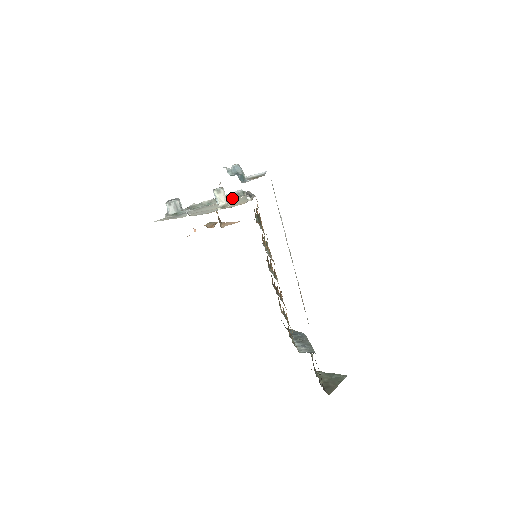
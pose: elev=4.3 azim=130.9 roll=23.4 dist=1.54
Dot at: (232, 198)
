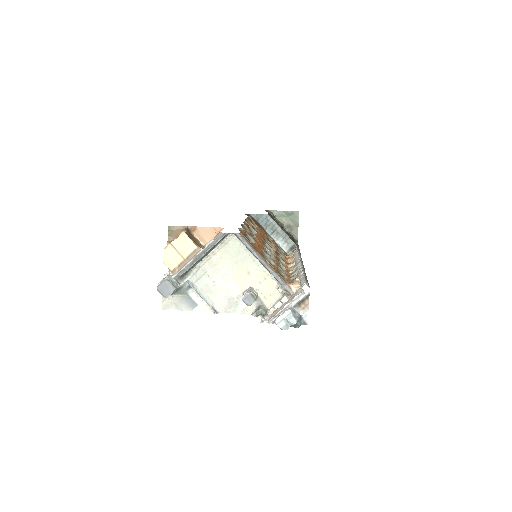
Dot at: (219, 243)
